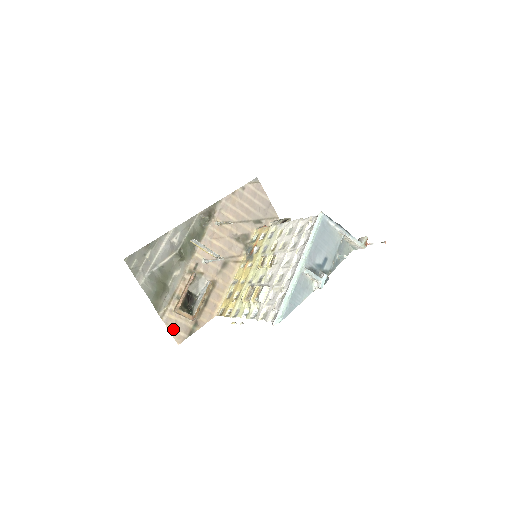
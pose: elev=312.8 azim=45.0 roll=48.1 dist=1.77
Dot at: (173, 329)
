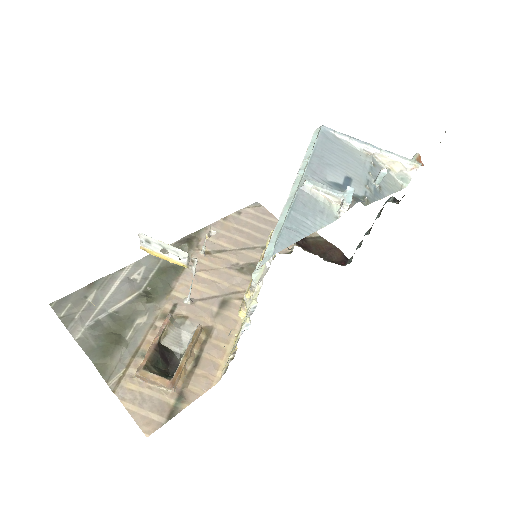
Dot at: (135, 408)
